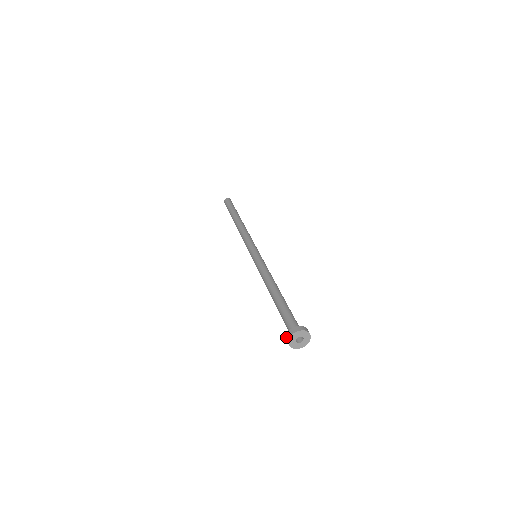
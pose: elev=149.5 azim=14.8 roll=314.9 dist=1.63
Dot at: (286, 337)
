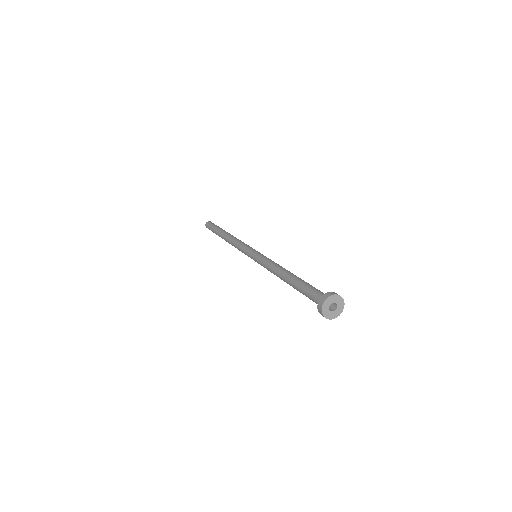
Dot at: (325, 294)
